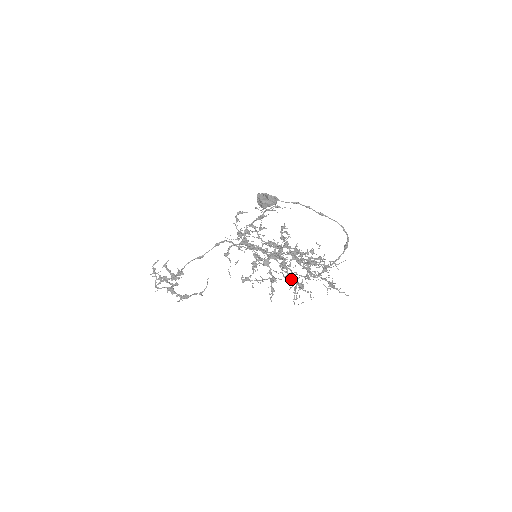
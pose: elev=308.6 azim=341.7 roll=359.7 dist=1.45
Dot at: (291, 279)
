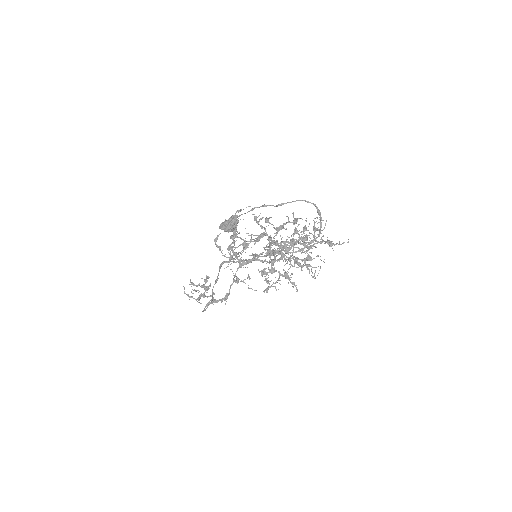
Dot at: occluded
